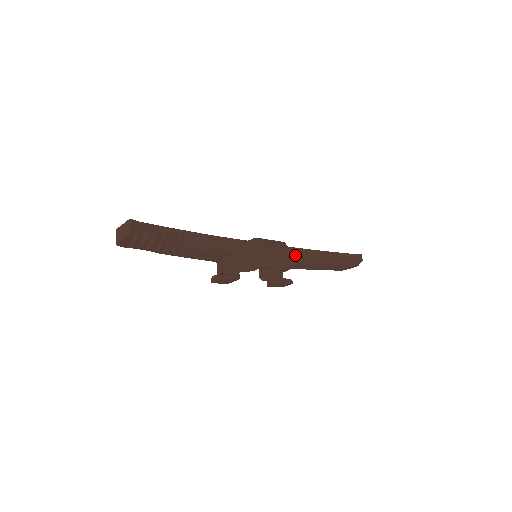
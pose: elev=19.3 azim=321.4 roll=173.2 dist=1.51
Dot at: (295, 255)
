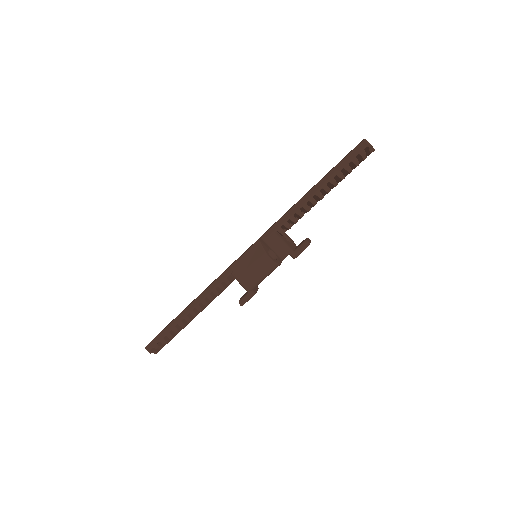
Dot at: (289, 220)
